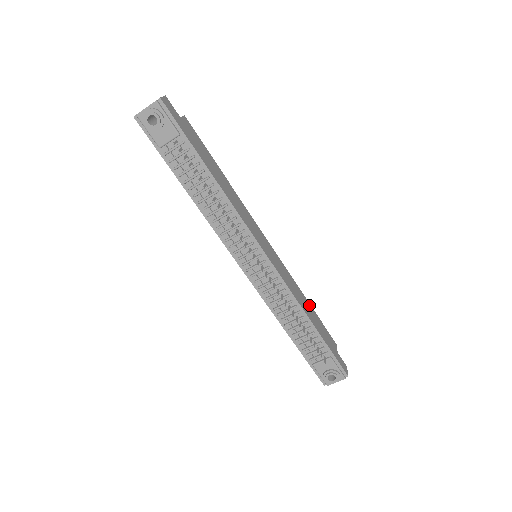
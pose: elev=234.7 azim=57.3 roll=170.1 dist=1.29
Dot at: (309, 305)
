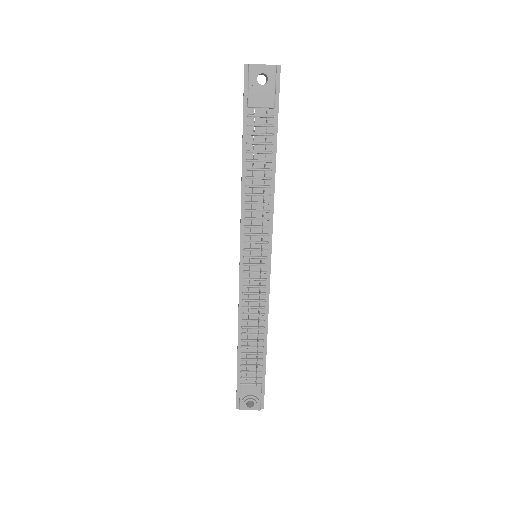
Dot at: occluded
